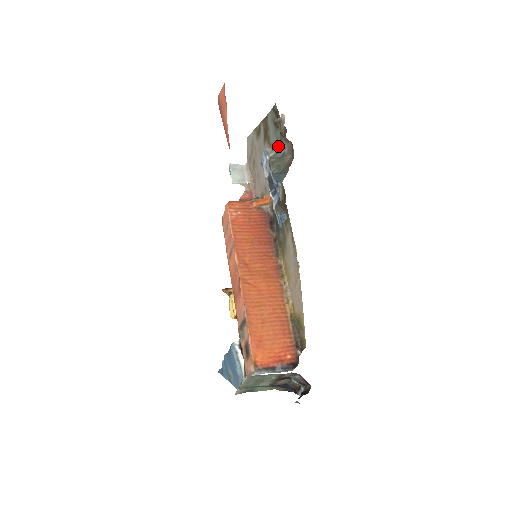
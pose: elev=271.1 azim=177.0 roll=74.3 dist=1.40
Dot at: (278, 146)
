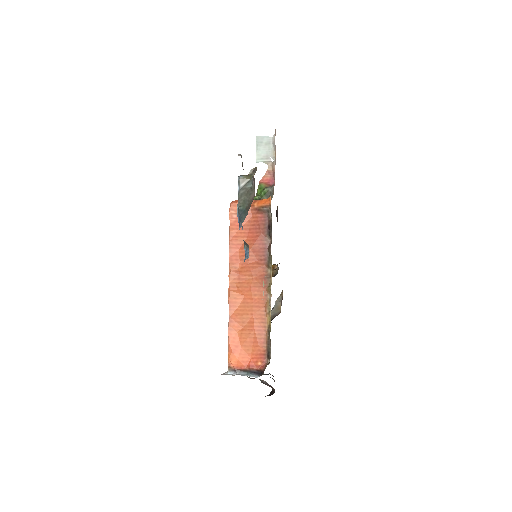
Dot at: (255, 169)
